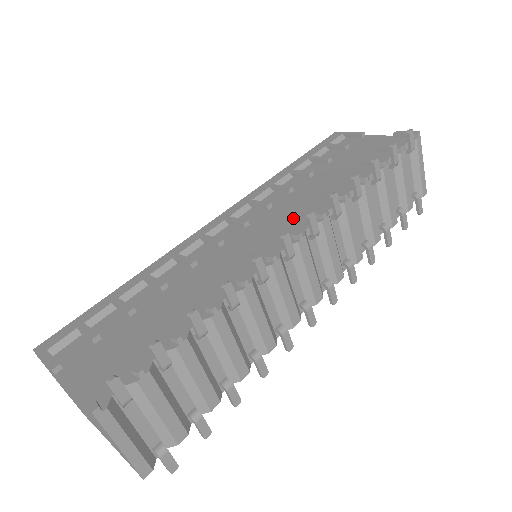
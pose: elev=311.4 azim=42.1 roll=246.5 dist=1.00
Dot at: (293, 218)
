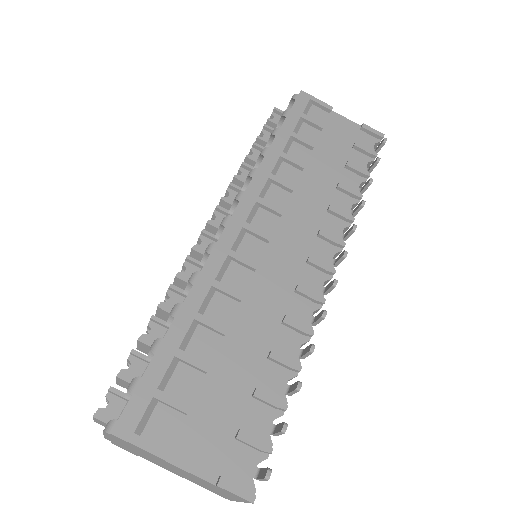
Dot at: (313, 239)
